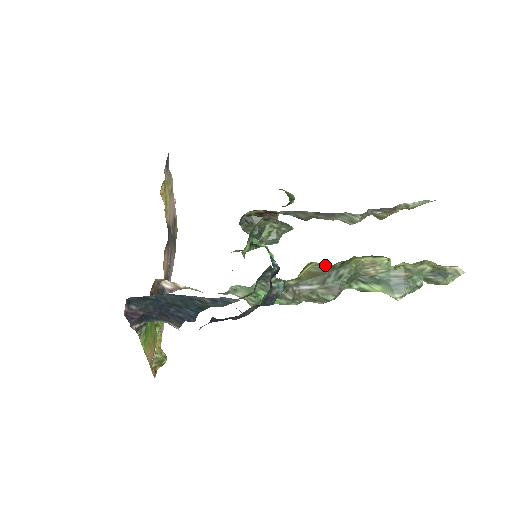
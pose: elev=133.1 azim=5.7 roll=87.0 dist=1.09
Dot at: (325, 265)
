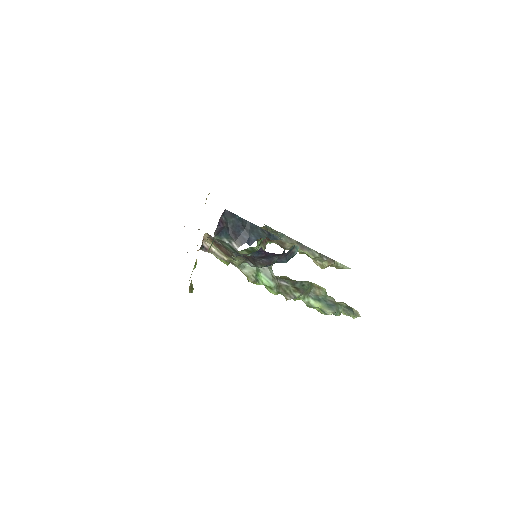
Dot at: occluded
